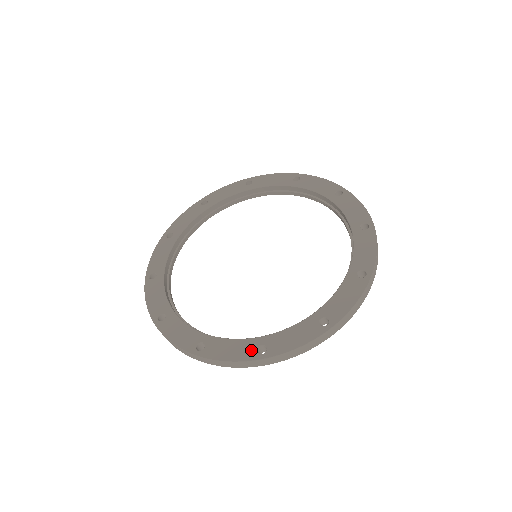
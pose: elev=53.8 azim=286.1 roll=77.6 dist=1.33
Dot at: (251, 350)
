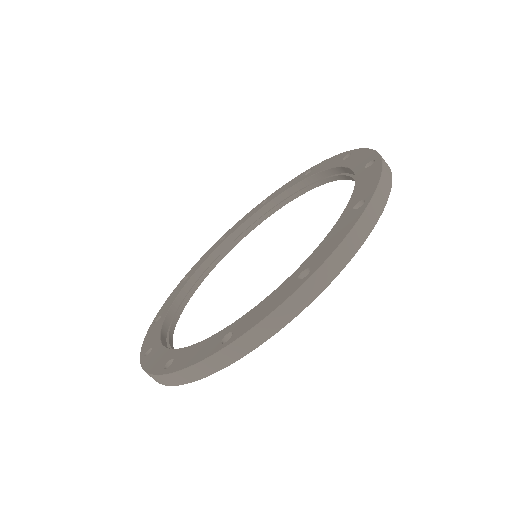
Dot at: (215, 343)
